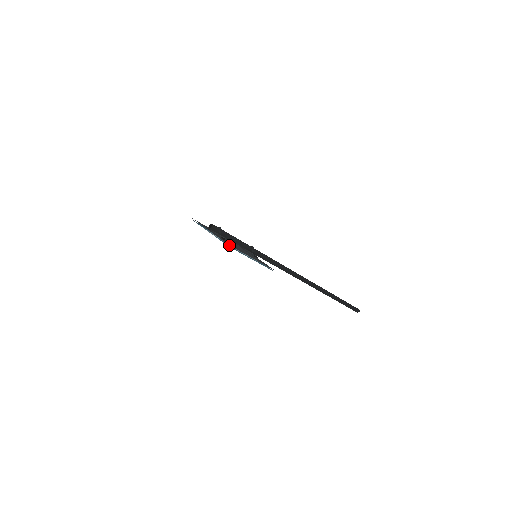
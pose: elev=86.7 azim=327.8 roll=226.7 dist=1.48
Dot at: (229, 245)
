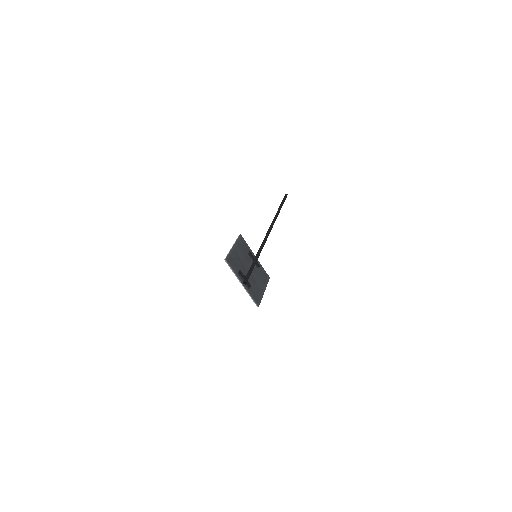
Dot at: (253, 292)
